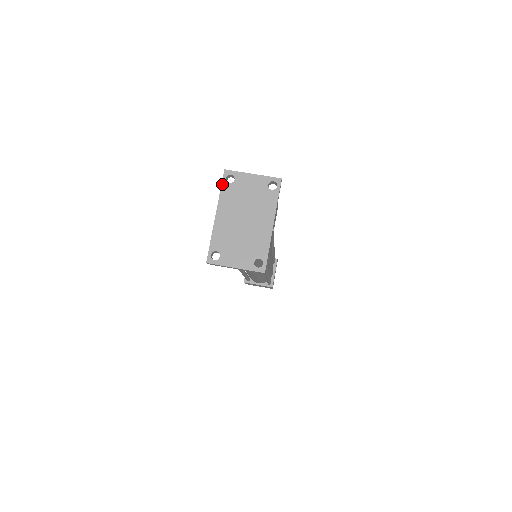
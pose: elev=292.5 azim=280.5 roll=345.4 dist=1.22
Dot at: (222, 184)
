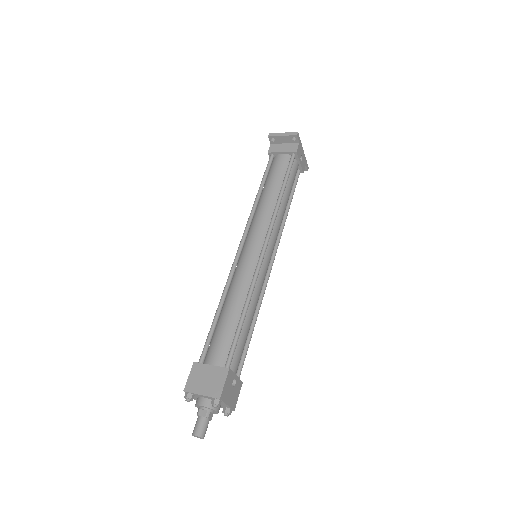
Dot at: occluded
